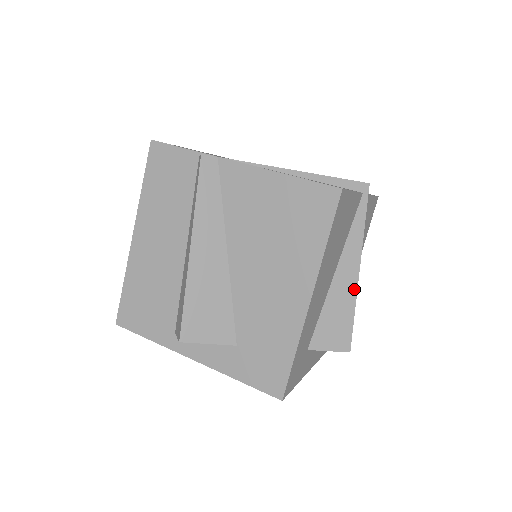
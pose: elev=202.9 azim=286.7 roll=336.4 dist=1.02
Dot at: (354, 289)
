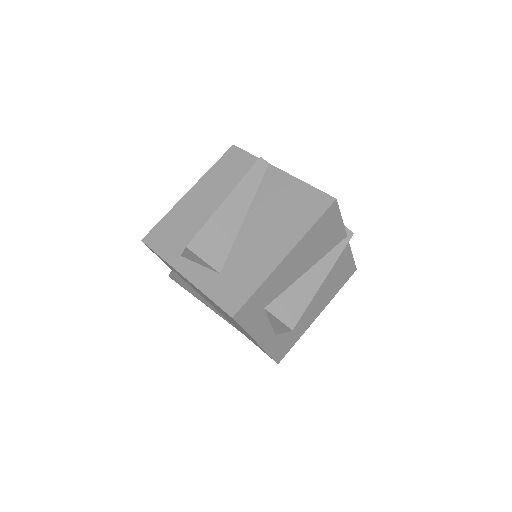
Dot at: (315, 290)
